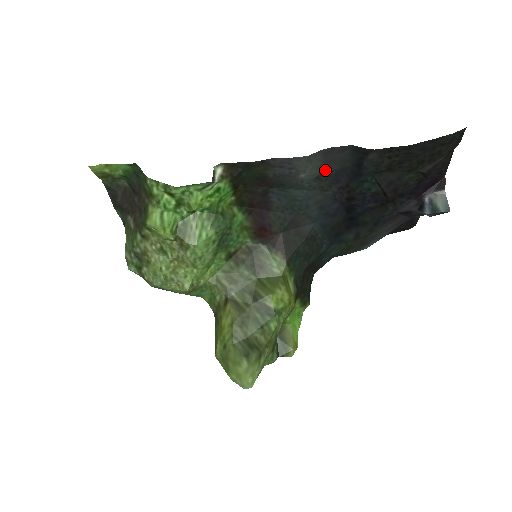
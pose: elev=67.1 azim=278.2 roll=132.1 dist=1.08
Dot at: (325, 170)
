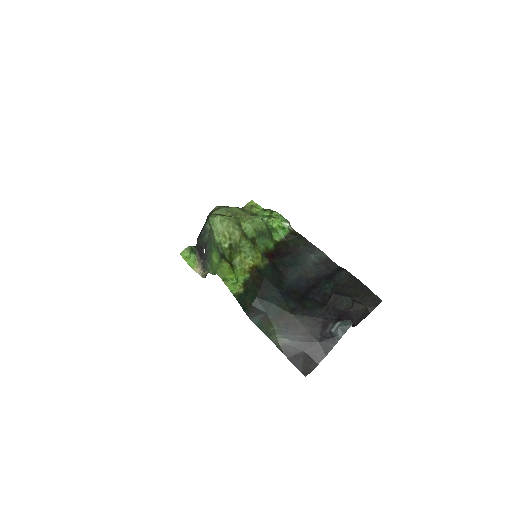
Dot at: (321, 263)
